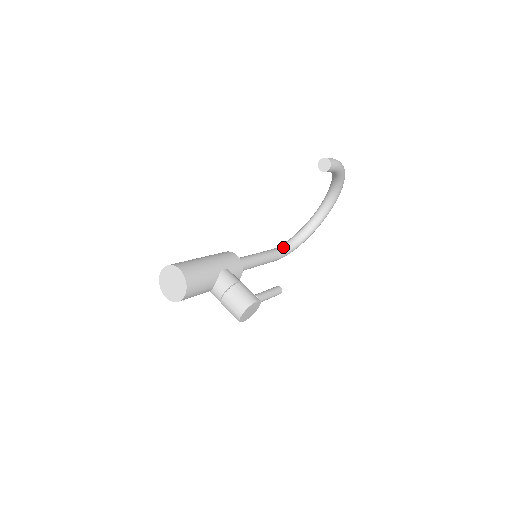
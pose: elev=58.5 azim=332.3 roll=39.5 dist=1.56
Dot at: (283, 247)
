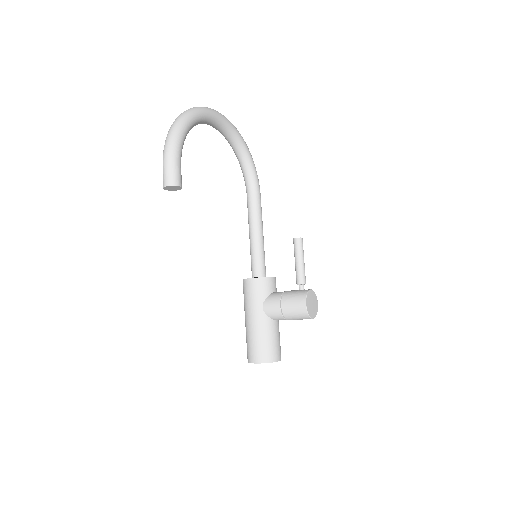
Dot at: (247, 181)
